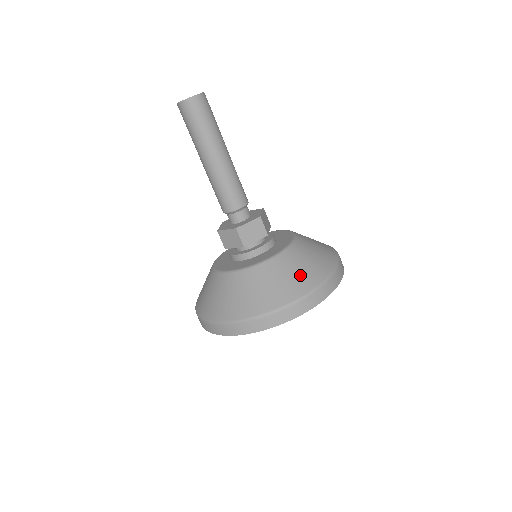
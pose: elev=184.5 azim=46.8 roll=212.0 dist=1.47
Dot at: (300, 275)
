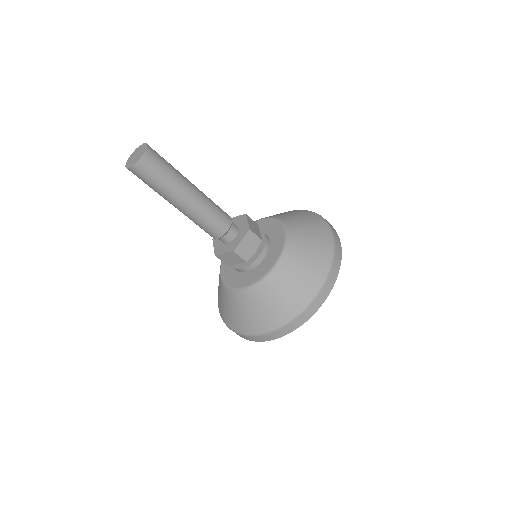
Dot at: (308, 269)
